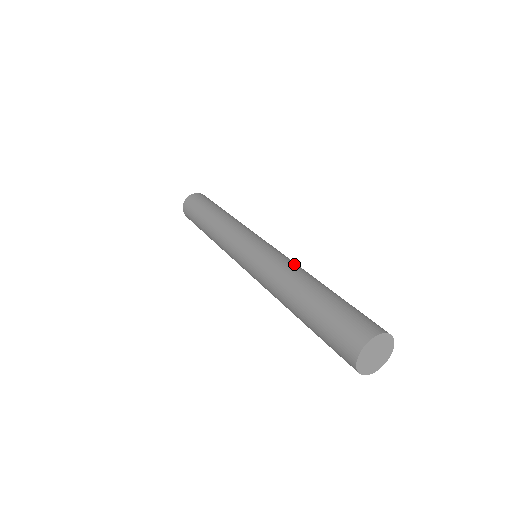
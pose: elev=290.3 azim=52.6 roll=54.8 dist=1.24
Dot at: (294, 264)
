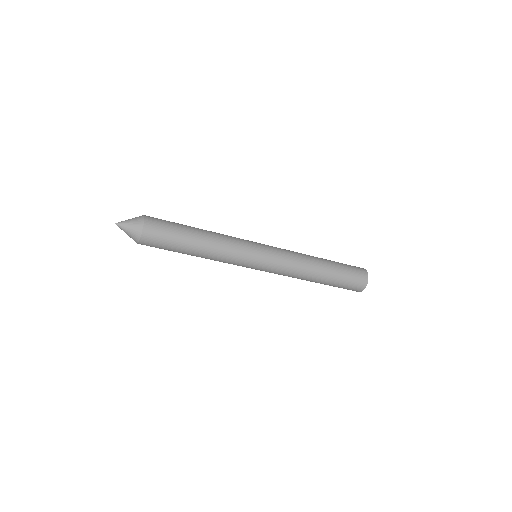
Dot at: (297, 252)
